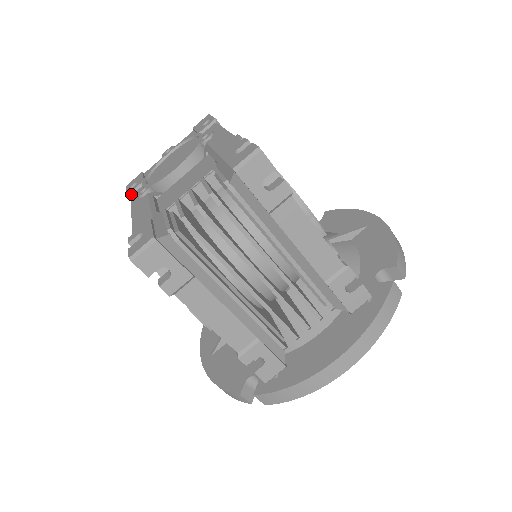
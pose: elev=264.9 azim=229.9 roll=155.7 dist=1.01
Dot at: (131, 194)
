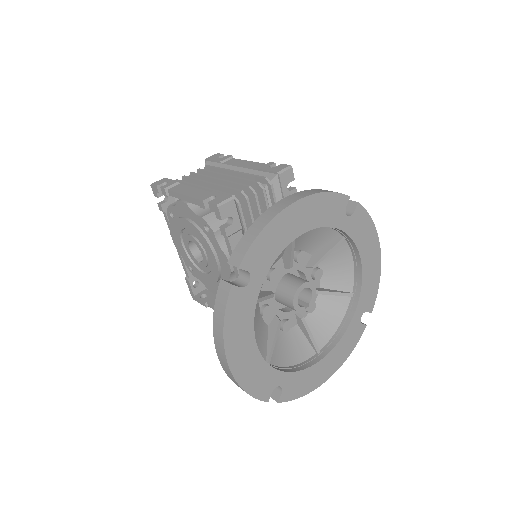
Dot at: (187, 276)
